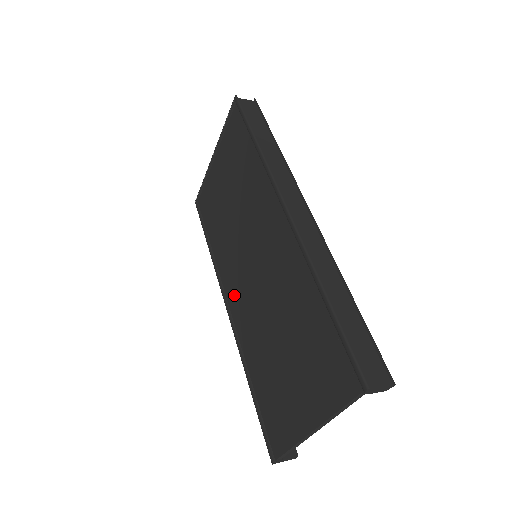
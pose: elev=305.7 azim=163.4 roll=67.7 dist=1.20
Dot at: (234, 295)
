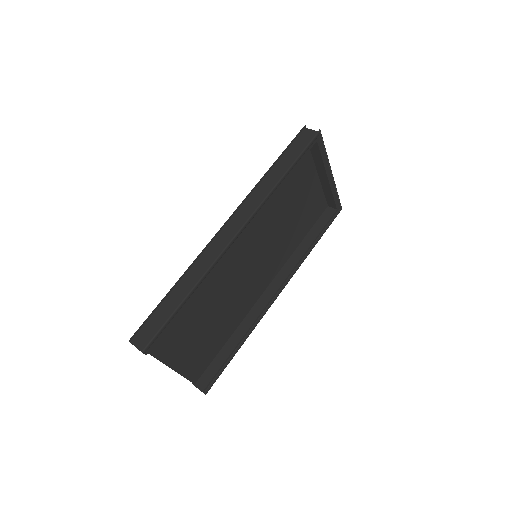
Dot at: occluded
